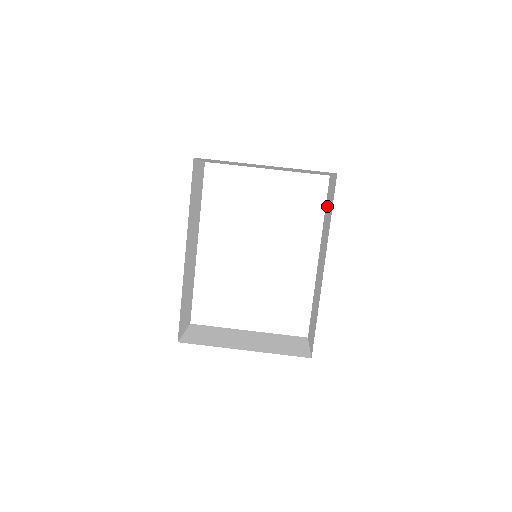
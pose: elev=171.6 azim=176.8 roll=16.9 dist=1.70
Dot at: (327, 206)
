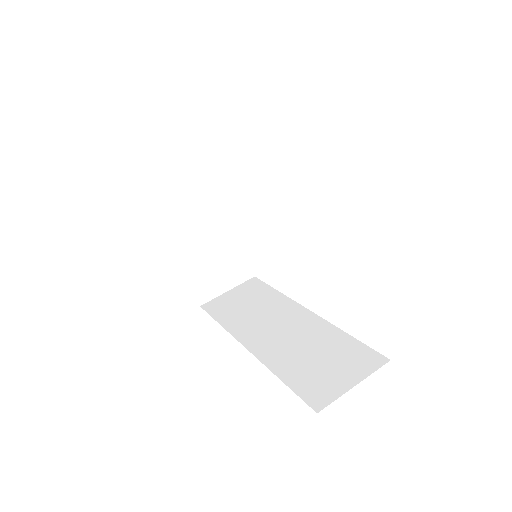
Dot at: (338, 352)
